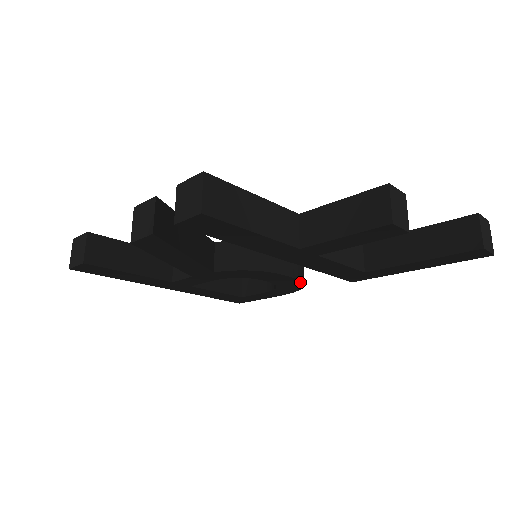
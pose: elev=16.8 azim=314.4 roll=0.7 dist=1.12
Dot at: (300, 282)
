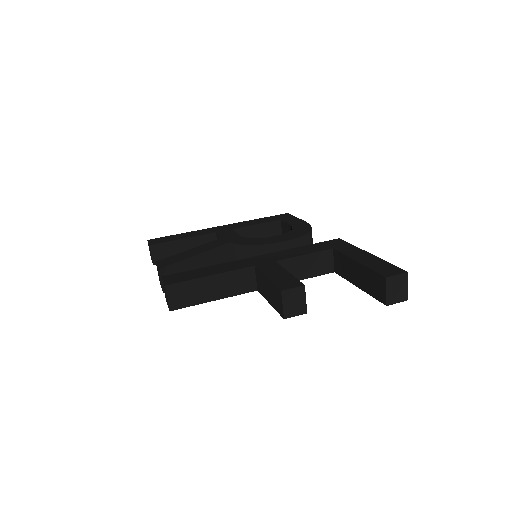
Dot at: occluded
